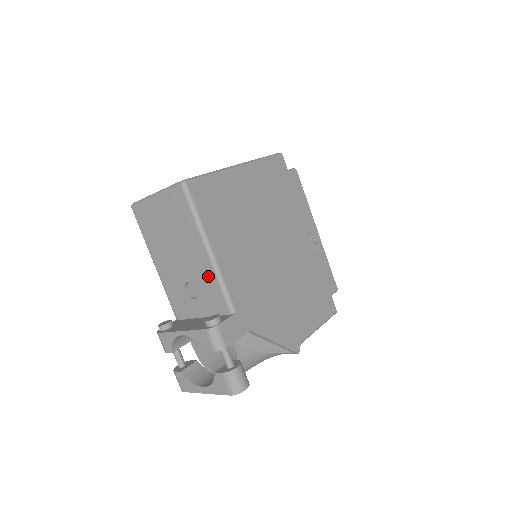
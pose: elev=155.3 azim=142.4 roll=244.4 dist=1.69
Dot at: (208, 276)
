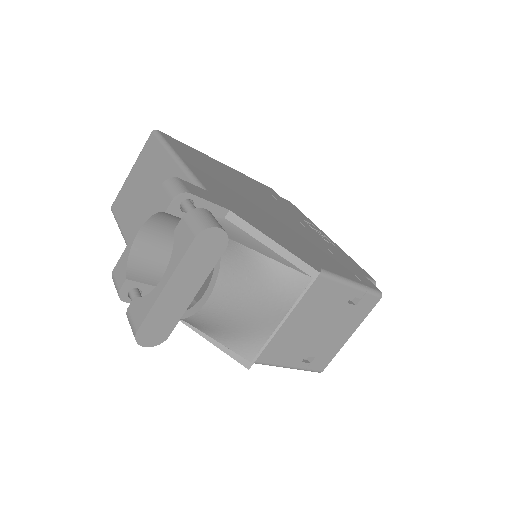
Dot at: occluded
